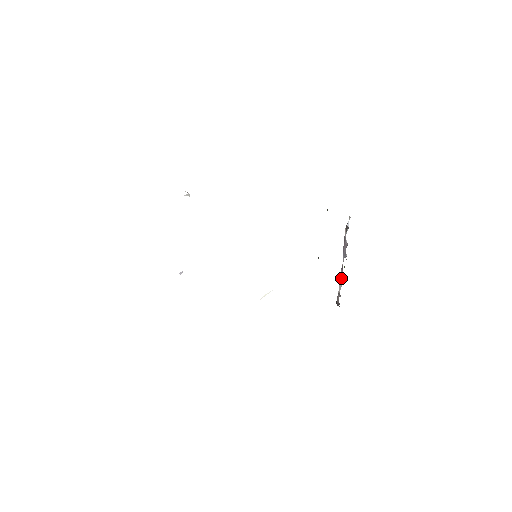
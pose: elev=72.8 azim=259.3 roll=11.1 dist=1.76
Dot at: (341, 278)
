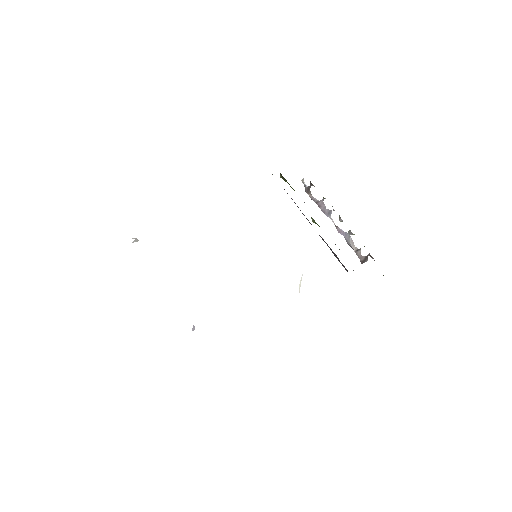
Dot at: (345, 236)
